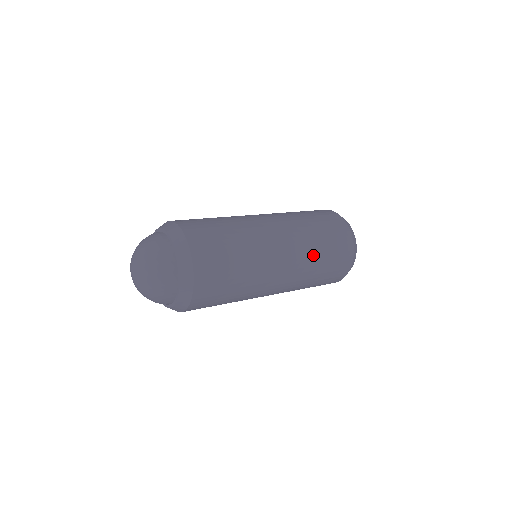
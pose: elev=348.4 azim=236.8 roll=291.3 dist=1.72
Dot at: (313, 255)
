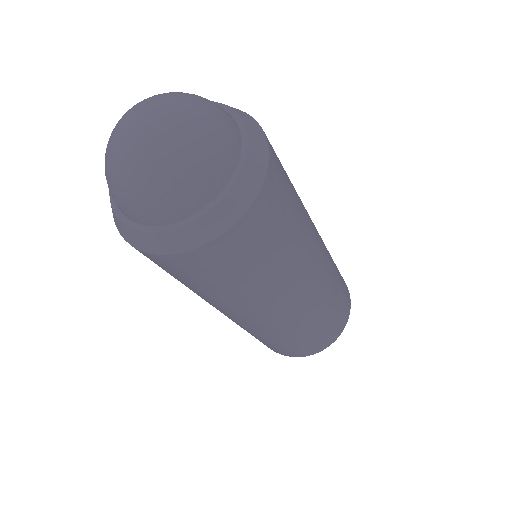
Dot at: (317, 316)
